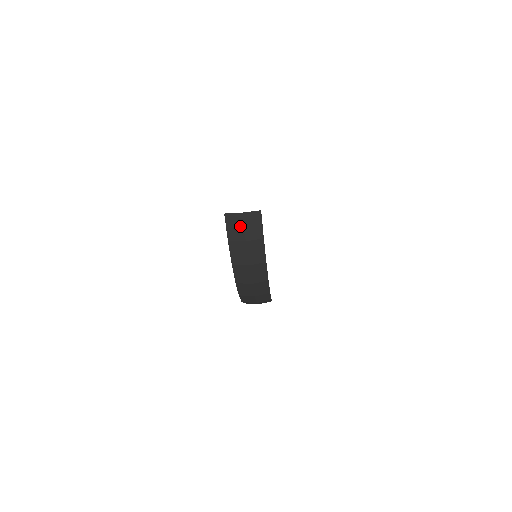
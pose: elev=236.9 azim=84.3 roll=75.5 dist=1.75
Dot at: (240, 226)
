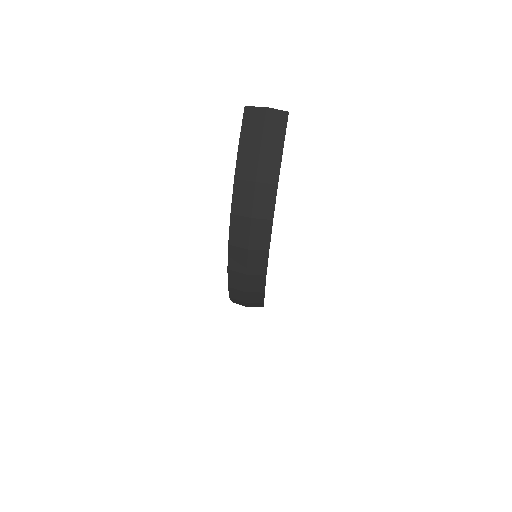
Dot at: (259, 124)
